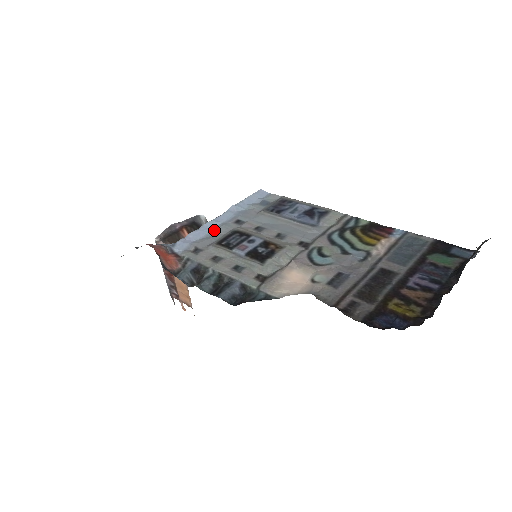
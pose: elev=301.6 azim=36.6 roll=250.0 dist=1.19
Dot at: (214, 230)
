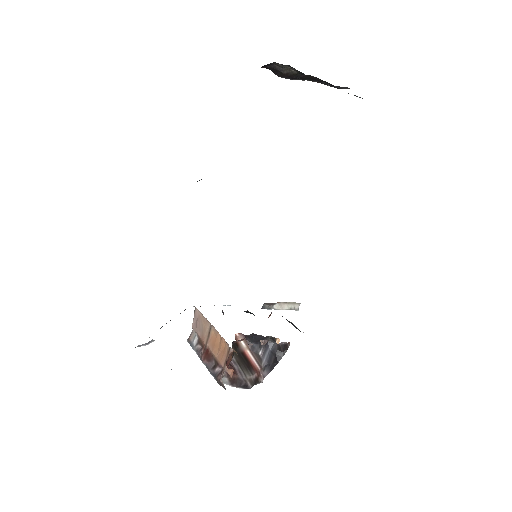
Dot at: occluded
